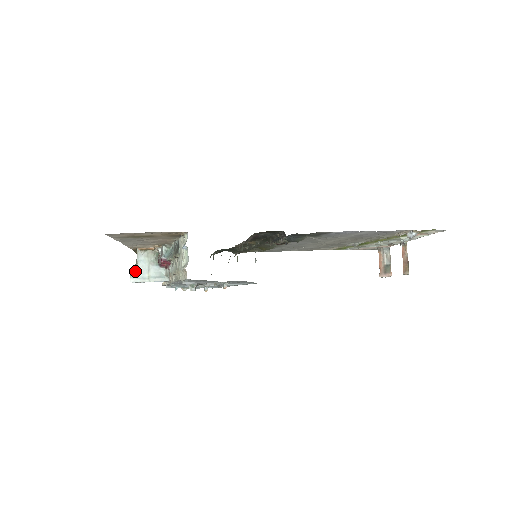
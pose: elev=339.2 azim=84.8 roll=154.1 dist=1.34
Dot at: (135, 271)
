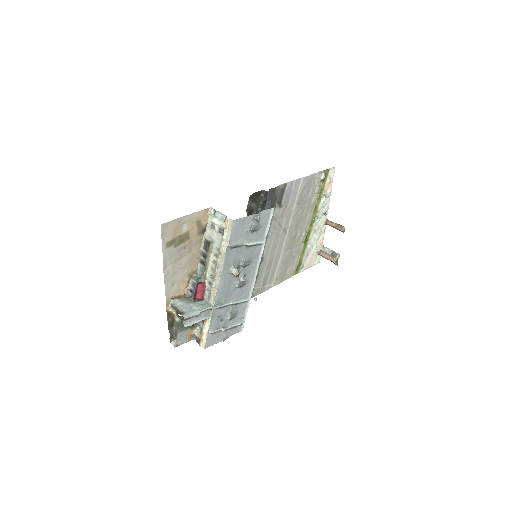
Dot at: (182, 312)
